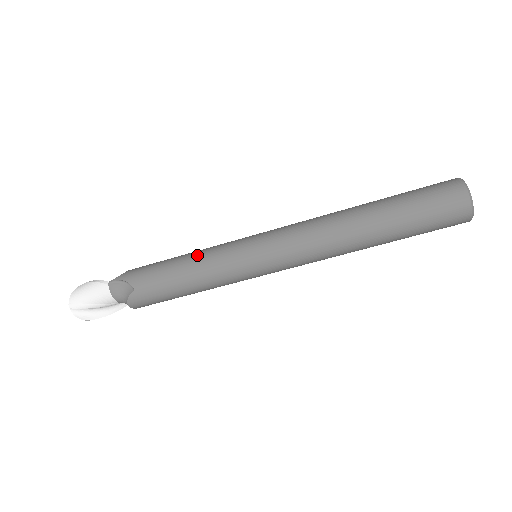
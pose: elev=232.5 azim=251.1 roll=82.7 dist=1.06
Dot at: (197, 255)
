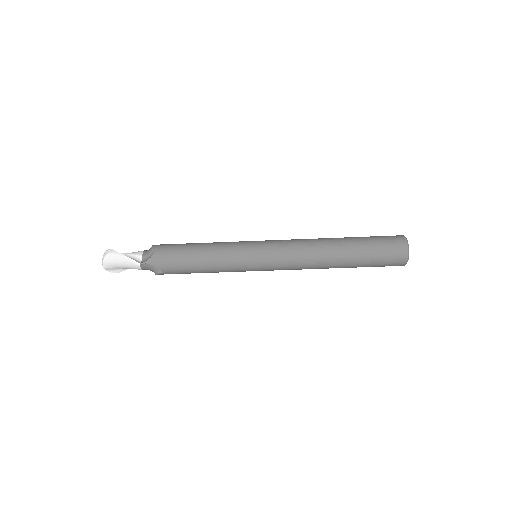
Dot at: (214, 259)
